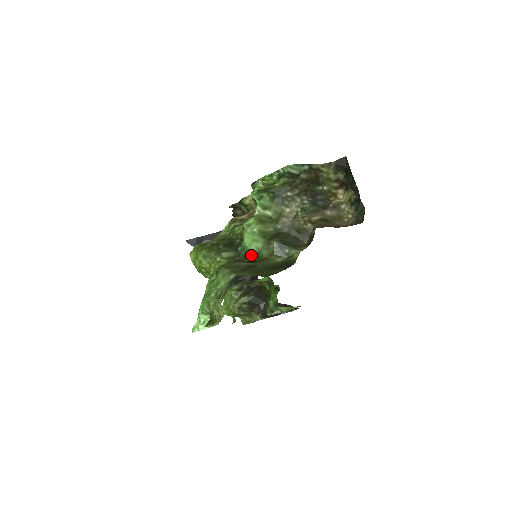
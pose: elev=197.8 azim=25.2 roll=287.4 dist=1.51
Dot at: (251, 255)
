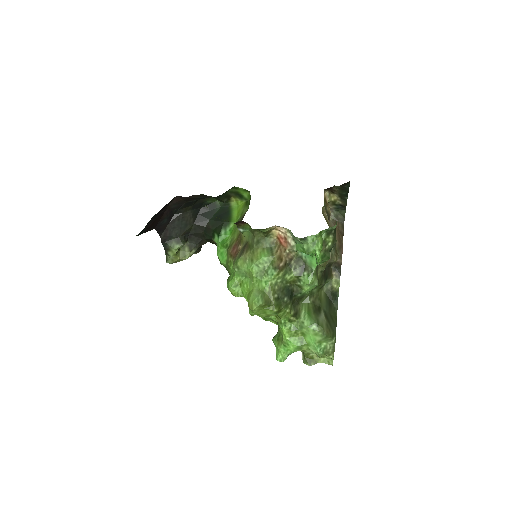
Dot at: (307, 296)
